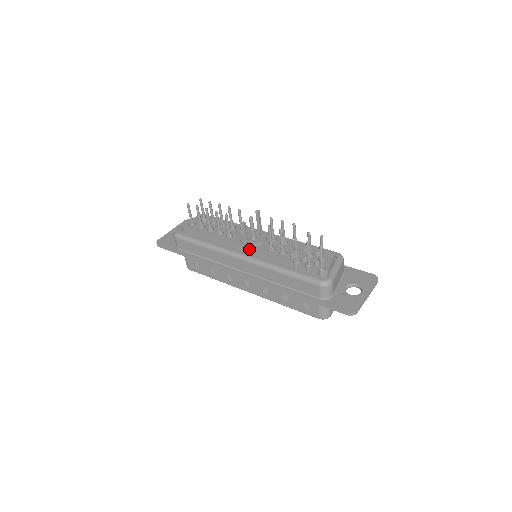
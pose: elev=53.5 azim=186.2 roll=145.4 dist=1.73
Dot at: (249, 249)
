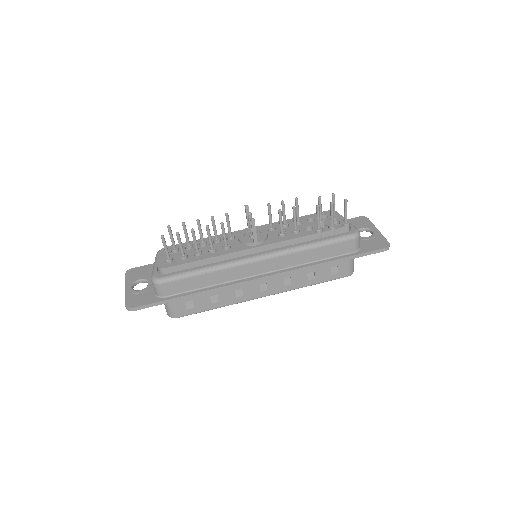
Dot at: (263, 246)
